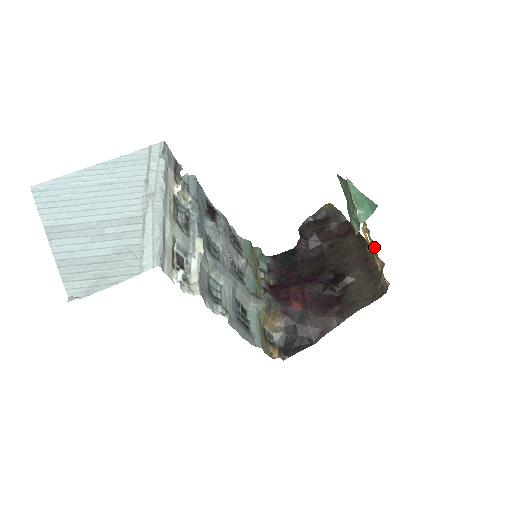
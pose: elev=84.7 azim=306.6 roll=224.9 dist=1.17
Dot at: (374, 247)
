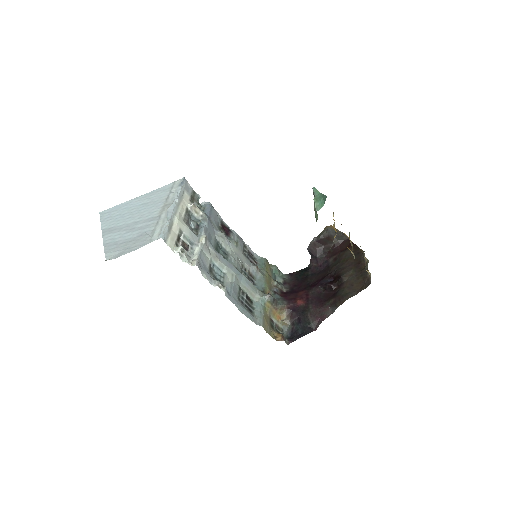
Dot at: occluded
